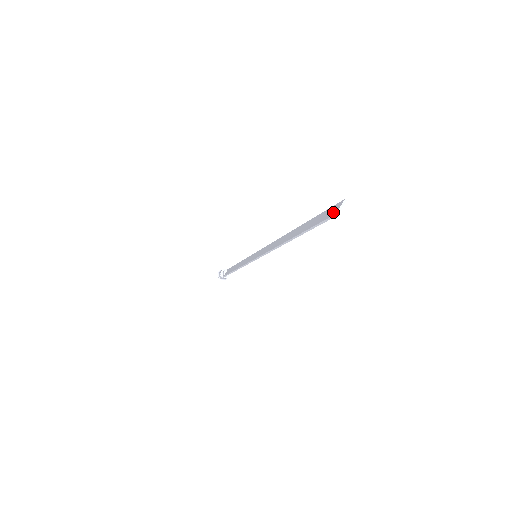
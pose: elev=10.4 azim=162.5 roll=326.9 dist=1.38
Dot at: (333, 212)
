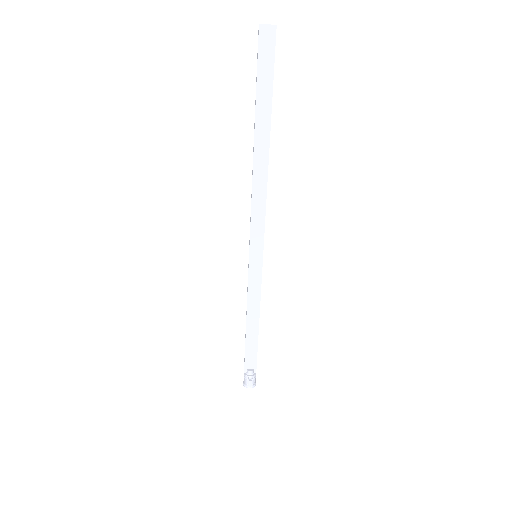
Dot at: (263, 35)
